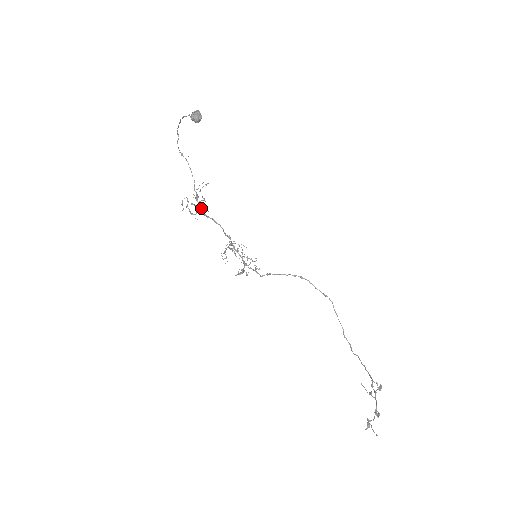
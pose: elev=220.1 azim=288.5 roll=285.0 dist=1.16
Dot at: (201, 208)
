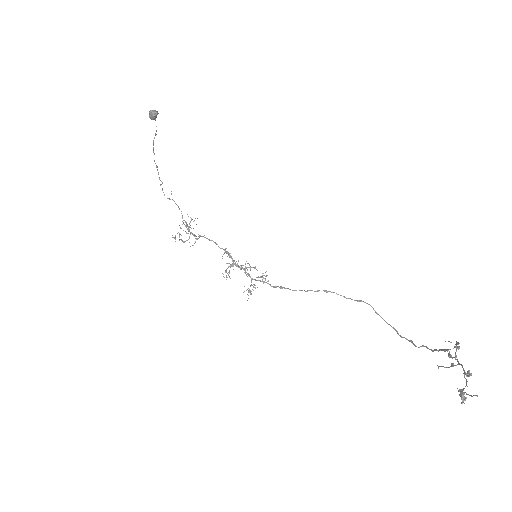
Dot at: (192, 234)
